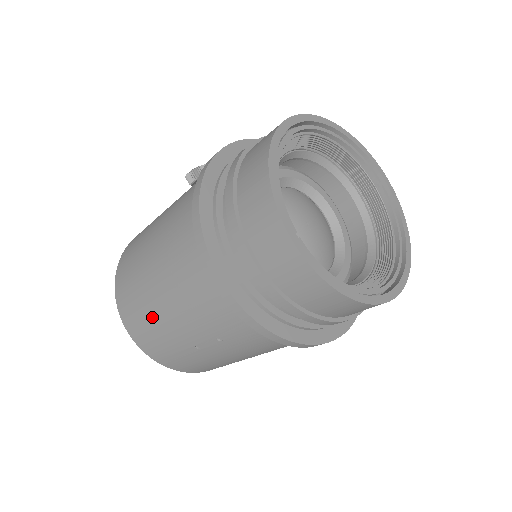
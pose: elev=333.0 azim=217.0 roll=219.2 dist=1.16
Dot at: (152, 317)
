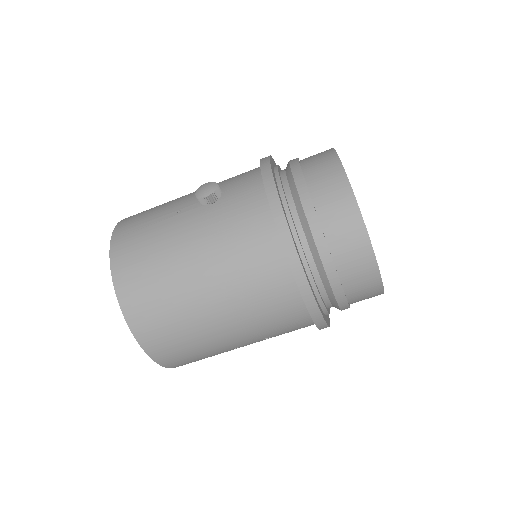
Dot at: (200, 340)
